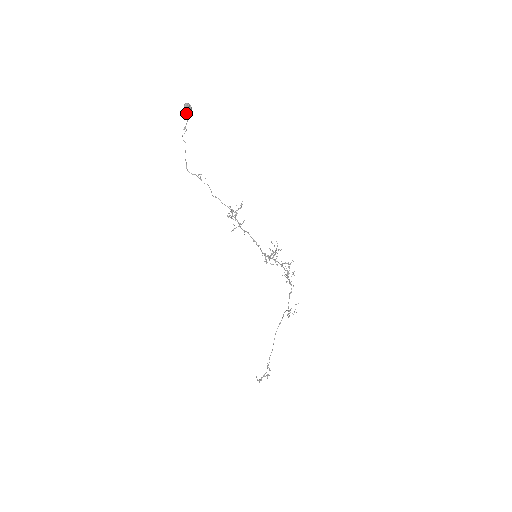
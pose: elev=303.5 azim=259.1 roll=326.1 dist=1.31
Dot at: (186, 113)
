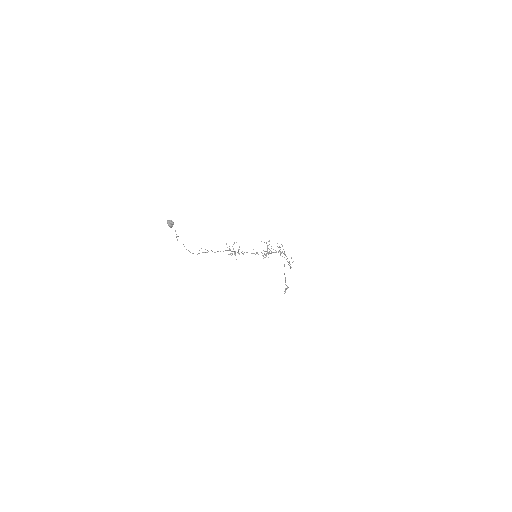
Dot at: (171, 227)
